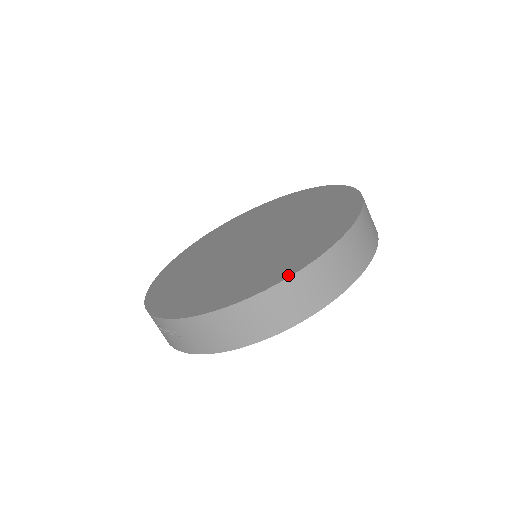
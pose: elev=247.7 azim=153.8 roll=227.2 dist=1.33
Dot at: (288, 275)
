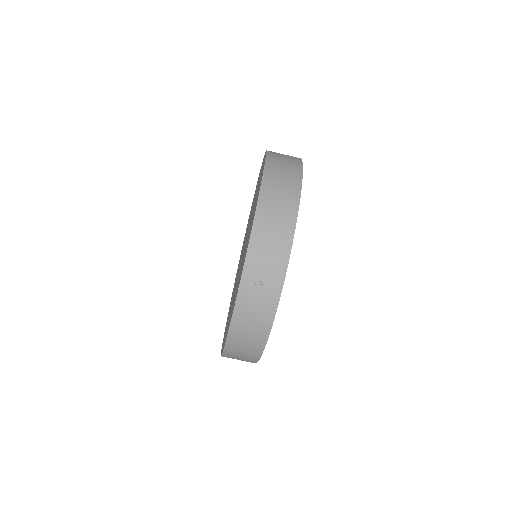
Dot at: (265, 157)
